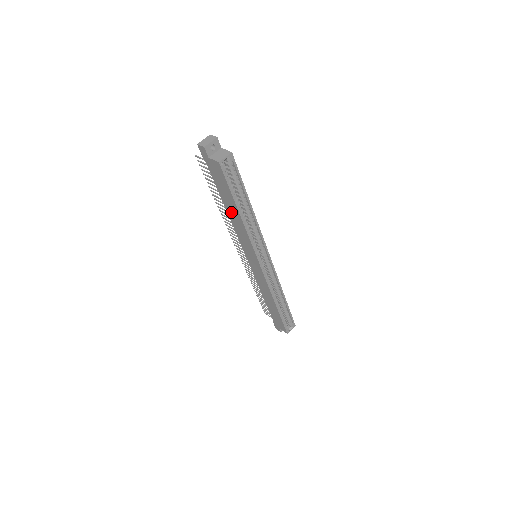
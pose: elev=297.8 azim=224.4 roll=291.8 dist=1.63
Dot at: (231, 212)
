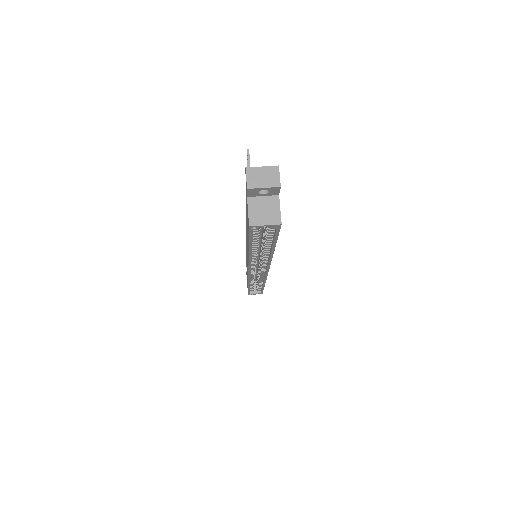
Dot at: occluded
